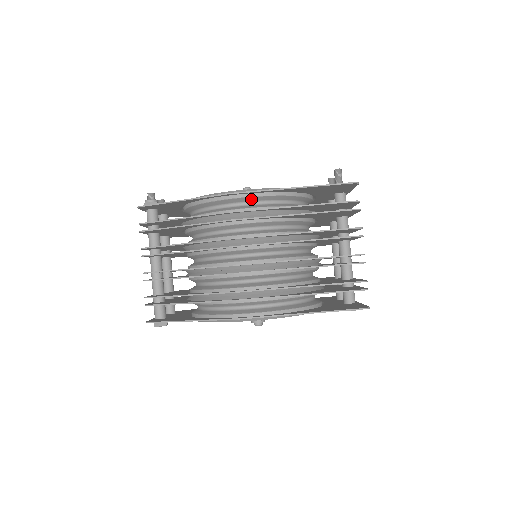
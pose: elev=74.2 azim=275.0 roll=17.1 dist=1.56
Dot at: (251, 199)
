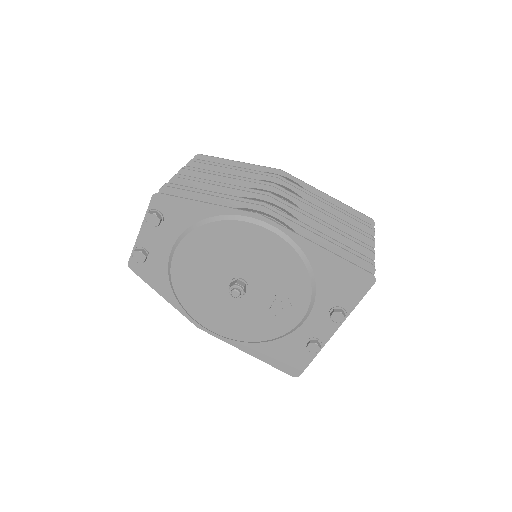
Dot at: occluded
